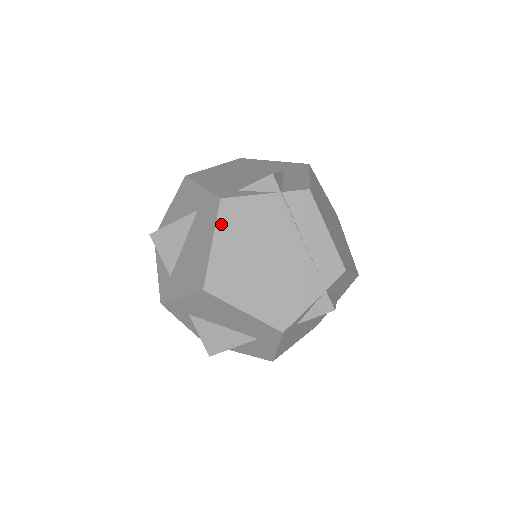
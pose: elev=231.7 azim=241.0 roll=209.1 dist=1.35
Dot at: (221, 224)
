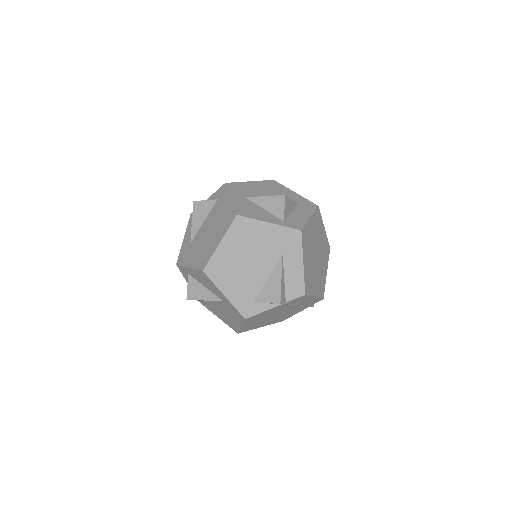
Dot at: (246, 322)
